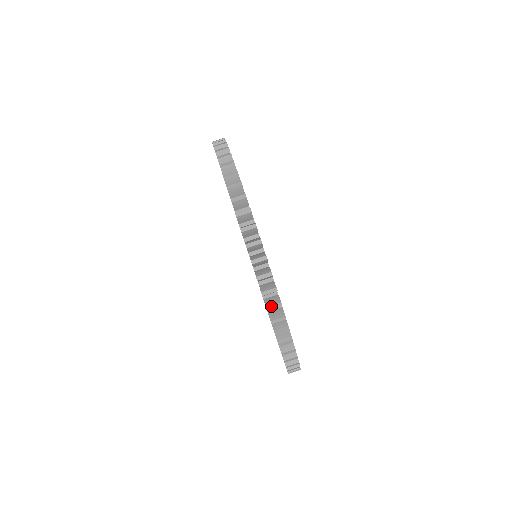
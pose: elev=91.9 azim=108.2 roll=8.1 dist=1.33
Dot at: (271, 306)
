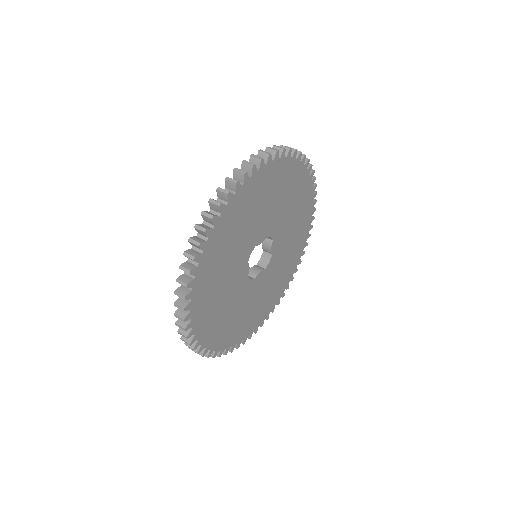
Dot at: (239, 169)
